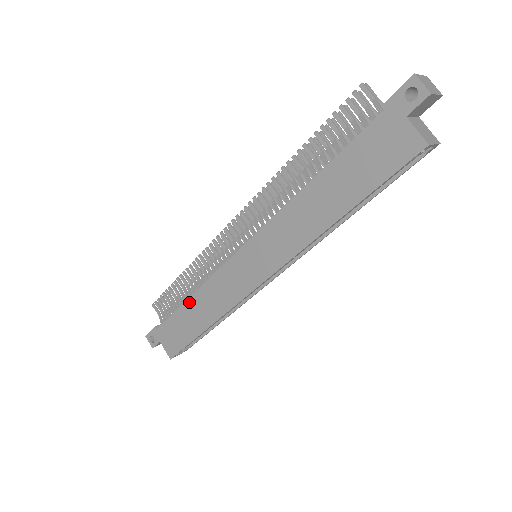
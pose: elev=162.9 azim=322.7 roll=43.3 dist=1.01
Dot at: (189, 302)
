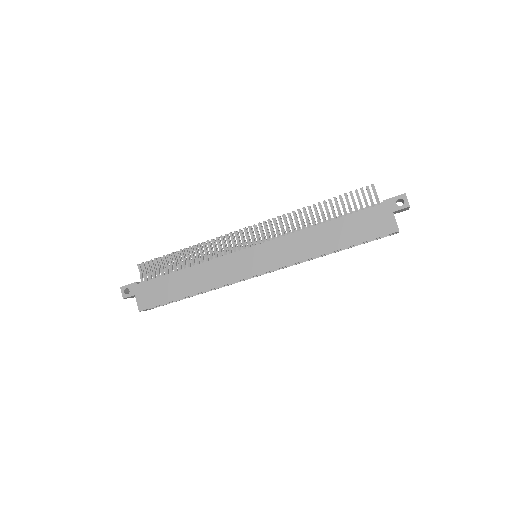
Dot at: (184, 271)
